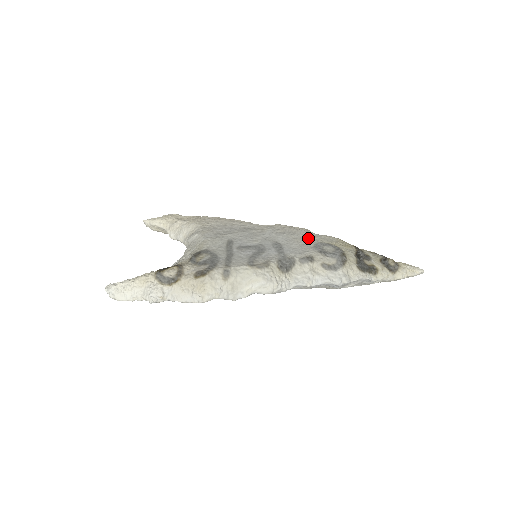
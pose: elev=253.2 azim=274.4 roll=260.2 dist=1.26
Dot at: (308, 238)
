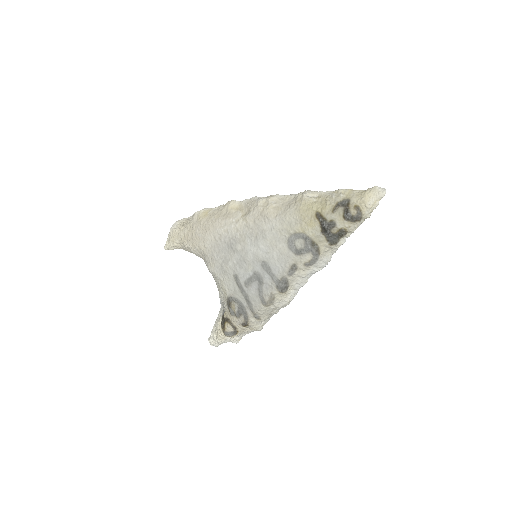
Dot at: (278, 233)
